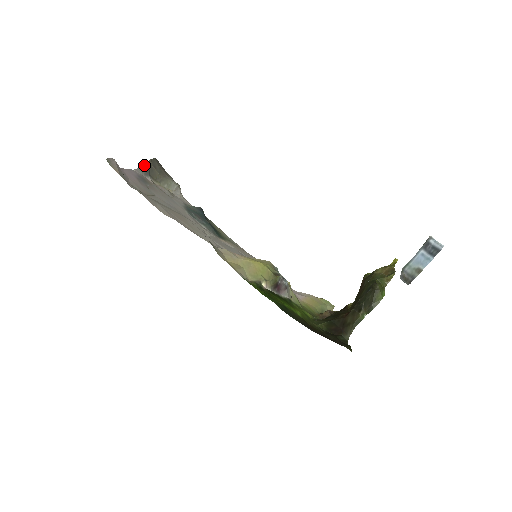
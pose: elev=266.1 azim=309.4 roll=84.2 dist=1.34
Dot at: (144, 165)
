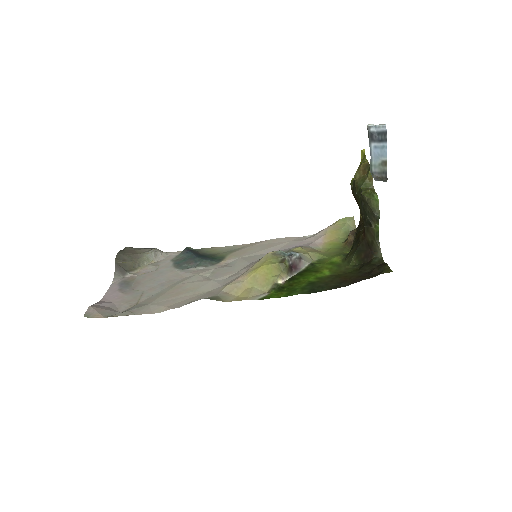
Dot at: (116, 269)
